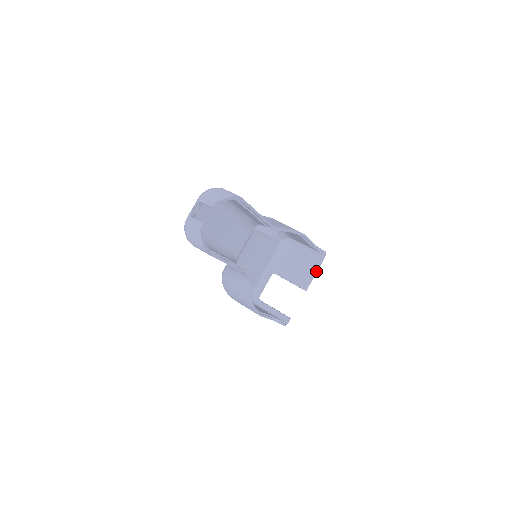
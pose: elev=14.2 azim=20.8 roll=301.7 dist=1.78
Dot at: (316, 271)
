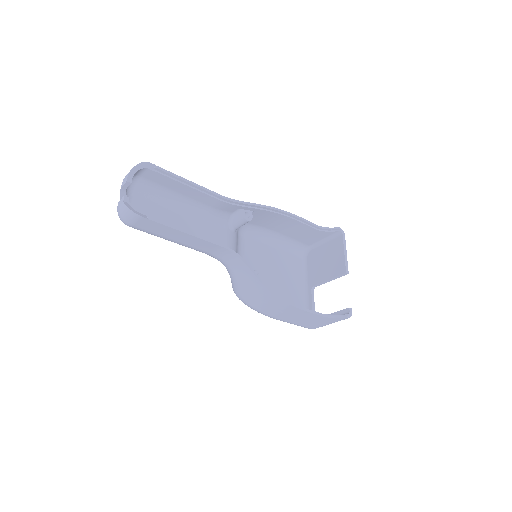
Dot at: (344, 250)
